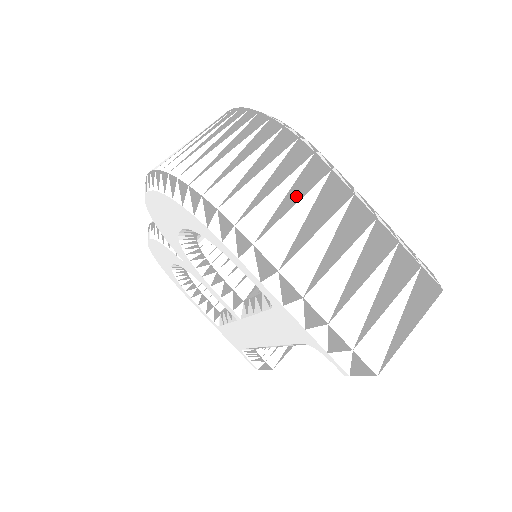
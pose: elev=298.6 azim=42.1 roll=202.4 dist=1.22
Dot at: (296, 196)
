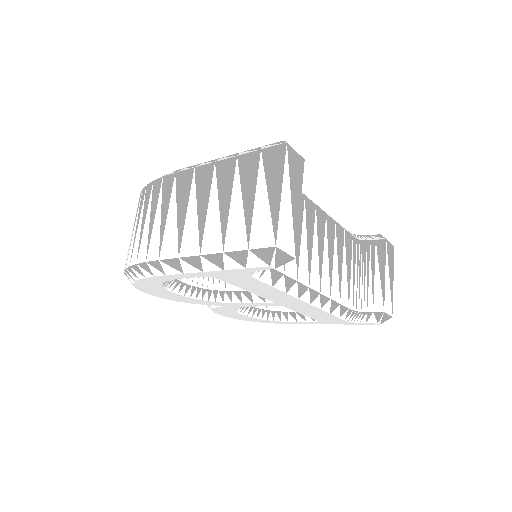
Dot at: (166, 210)
